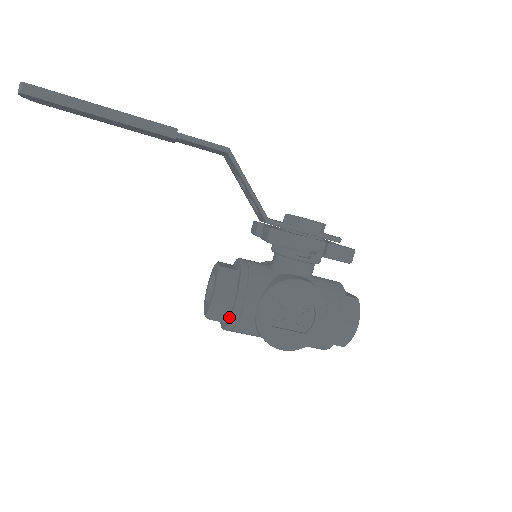
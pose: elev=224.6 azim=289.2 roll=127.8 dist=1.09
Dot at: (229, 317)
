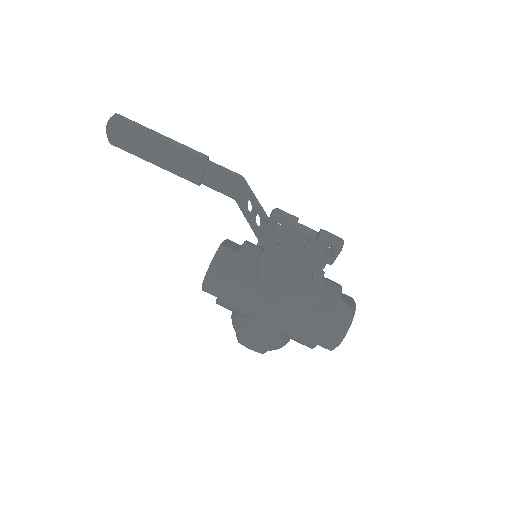
Dot at: (231, 266)
